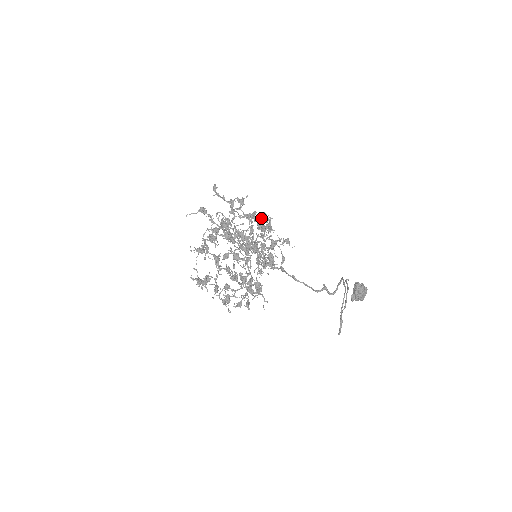
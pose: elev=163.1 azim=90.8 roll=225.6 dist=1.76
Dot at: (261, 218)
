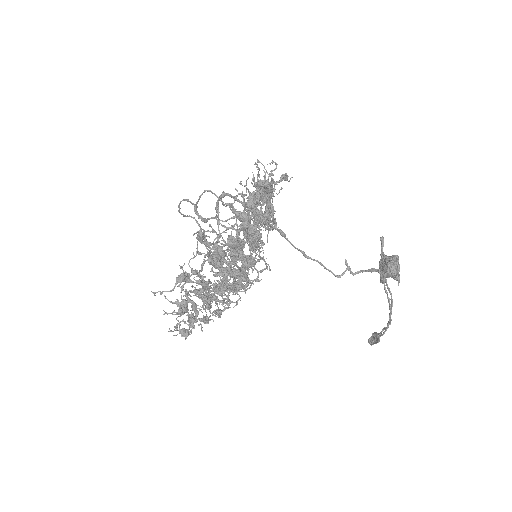
Dot at: (268, 212)
